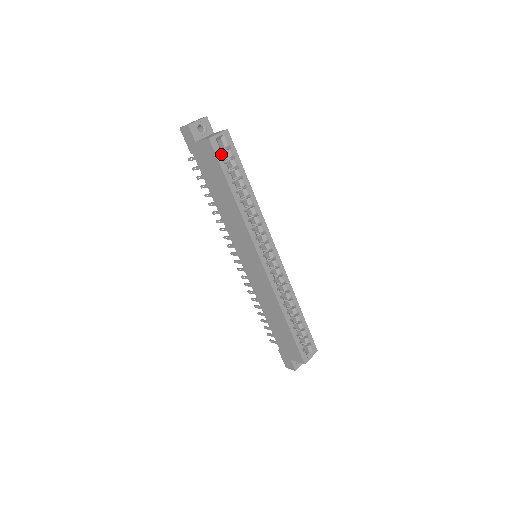
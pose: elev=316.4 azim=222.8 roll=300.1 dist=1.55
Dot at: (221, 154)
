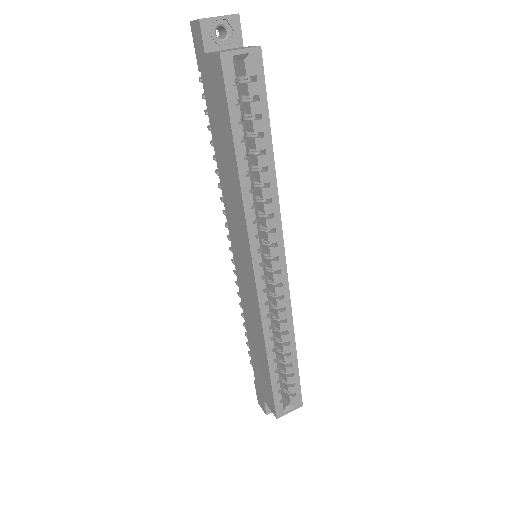
Dot at: (235, 86)
